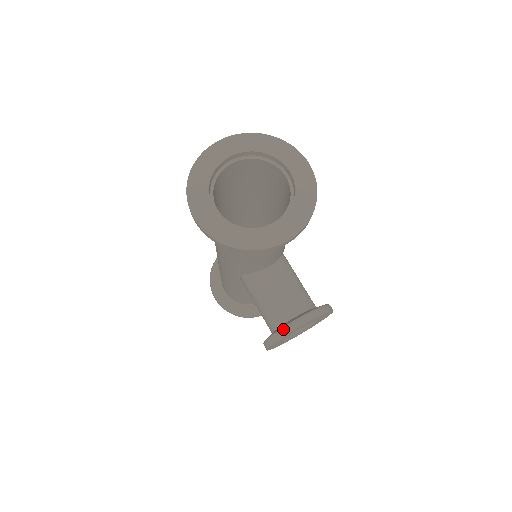
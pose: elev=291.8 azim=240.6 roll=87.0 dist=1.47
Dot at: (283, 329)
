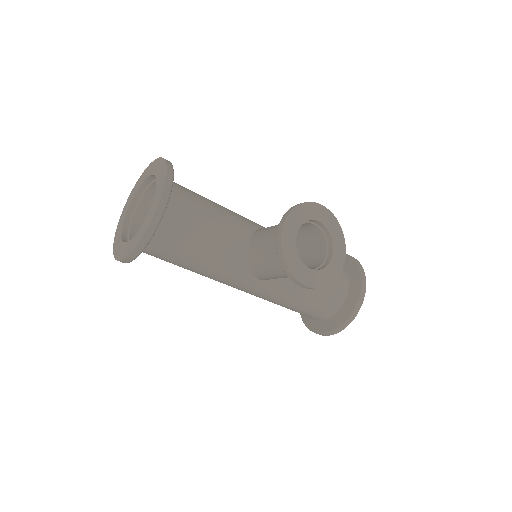
Dot at: (277, 253)
